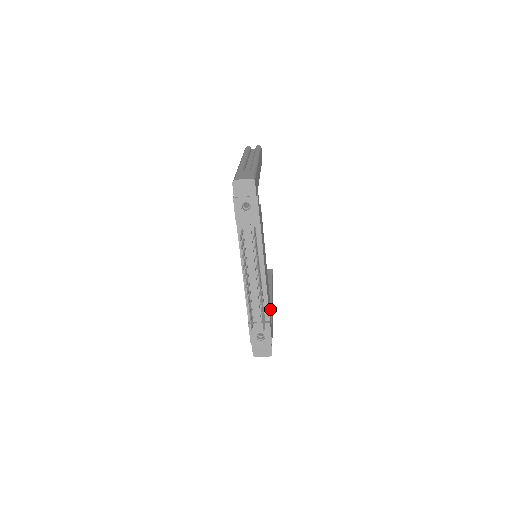
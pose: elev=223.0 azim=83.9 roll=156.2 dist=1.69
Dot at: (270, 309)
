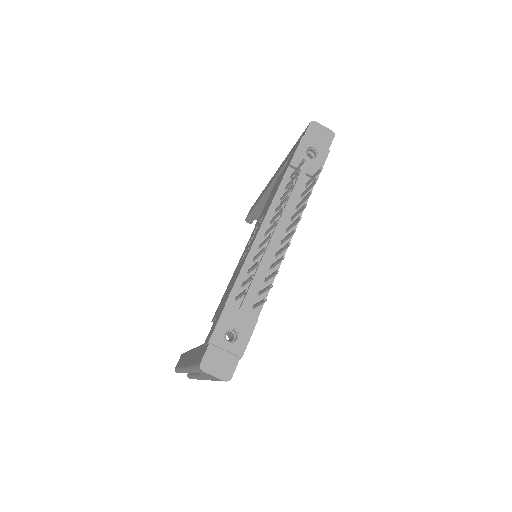
Dot at: occluded
